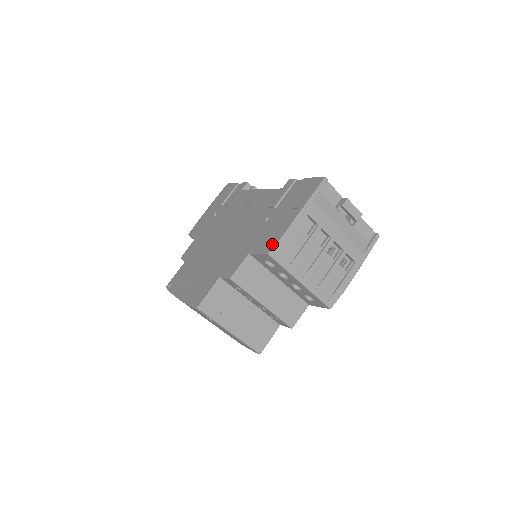
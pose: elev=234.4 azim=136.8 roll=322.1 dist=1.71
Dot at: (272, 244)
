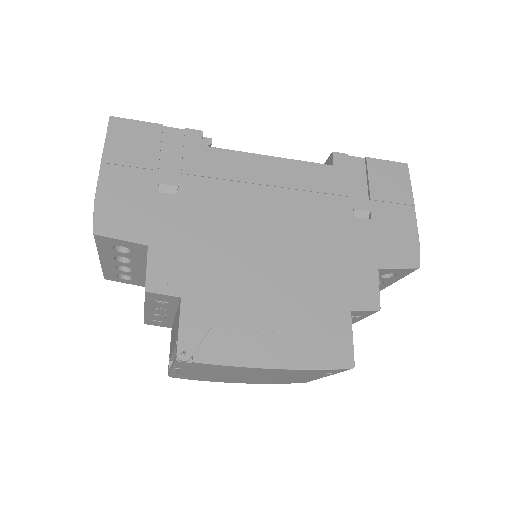
Dot at: (414, 254)
